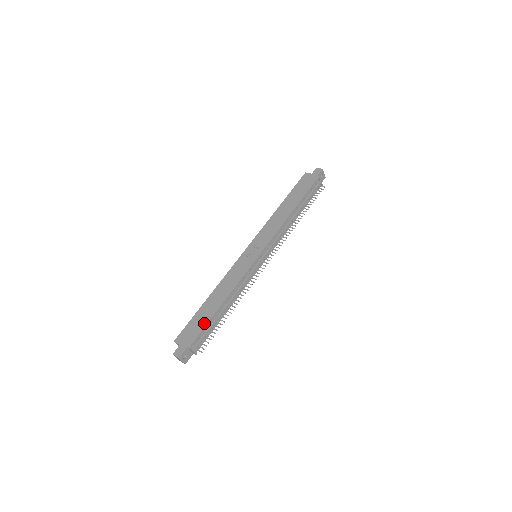
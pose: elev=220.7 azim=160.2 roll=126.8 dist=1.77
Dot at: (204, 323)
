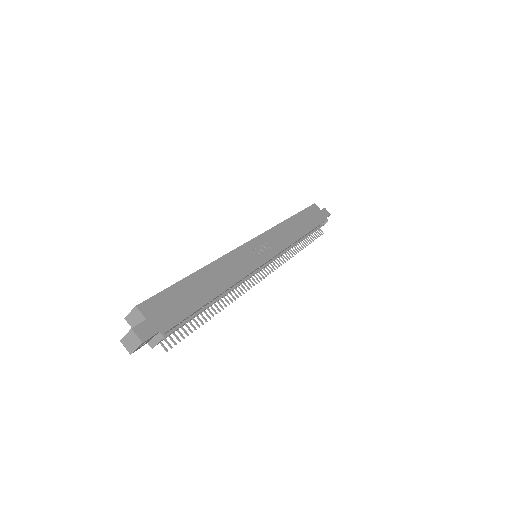
Dot at: (191, 307)
